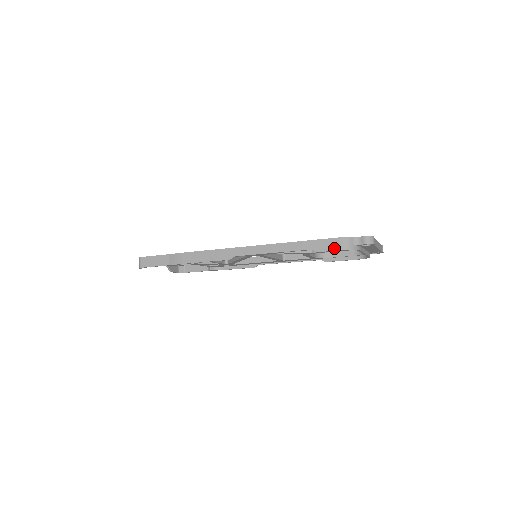
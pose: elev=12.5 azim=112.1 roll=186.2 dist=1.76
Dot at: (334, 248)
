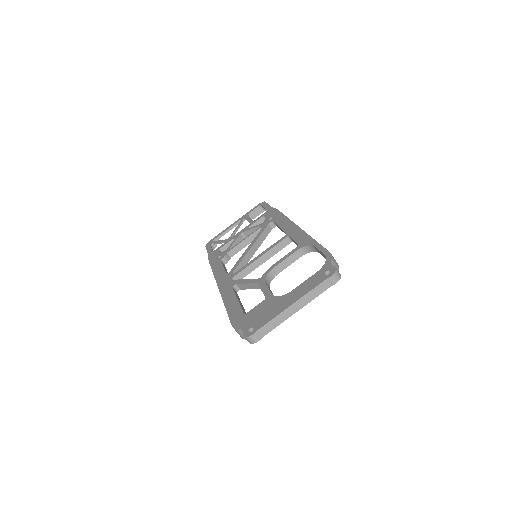
Dot at: occluded
